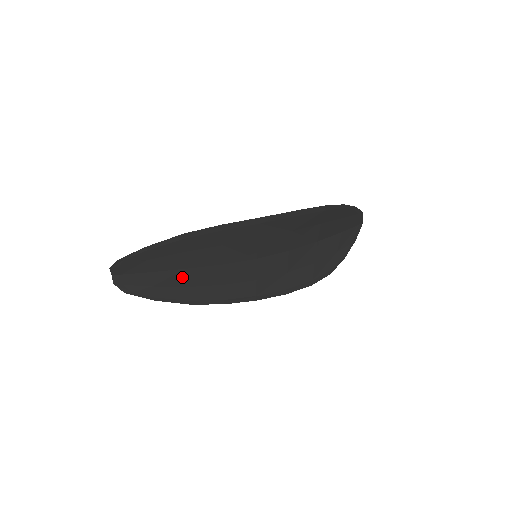
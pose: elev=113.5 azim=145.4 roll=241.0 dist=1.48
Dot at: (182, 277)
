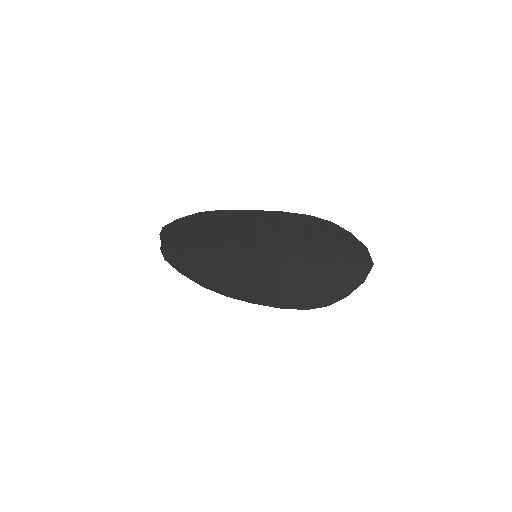
Dot at: (200, 257)
